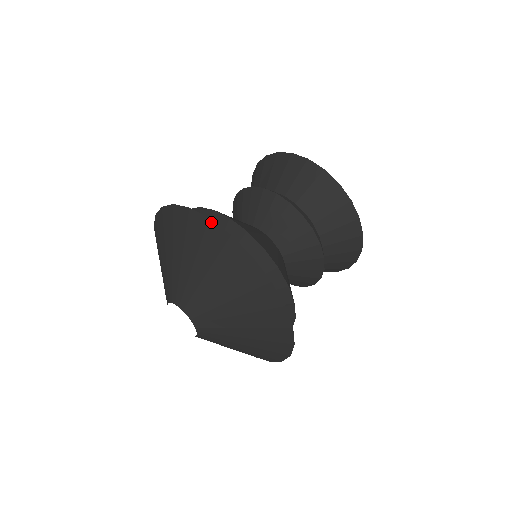
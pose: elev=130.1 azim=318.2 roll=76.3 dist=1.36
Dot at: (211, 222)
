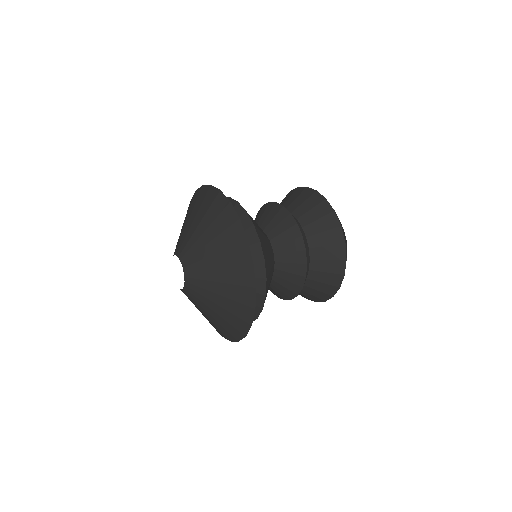
Dot at: (196, 192)
